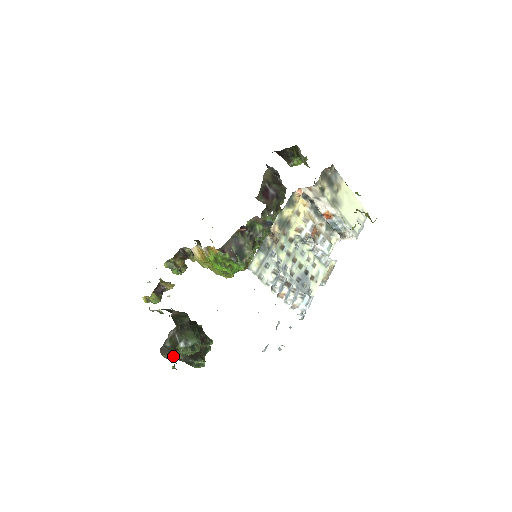
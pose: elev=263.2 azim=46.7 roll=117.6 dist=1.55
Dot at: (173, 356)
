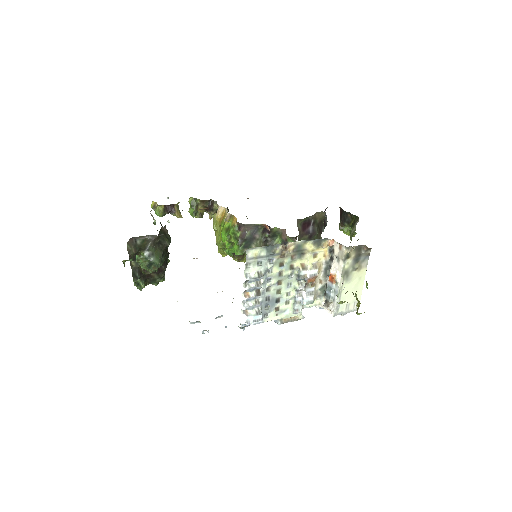
Dot at: (133, 254)
